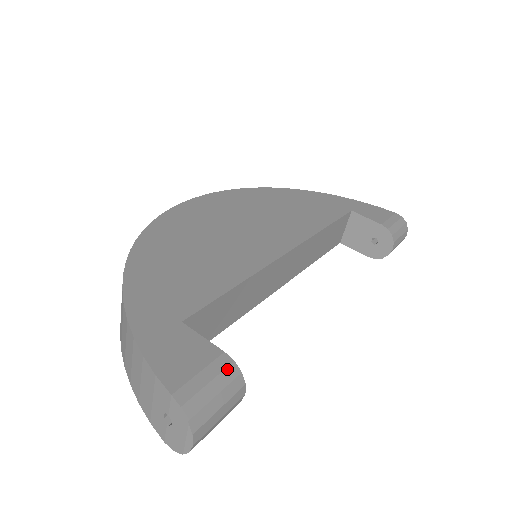
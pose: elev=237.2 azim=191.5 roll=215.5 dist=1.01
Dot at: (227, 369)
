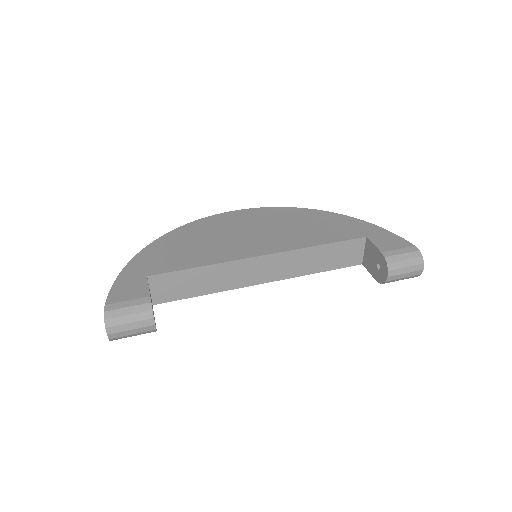
Dot at: (144, 305)
